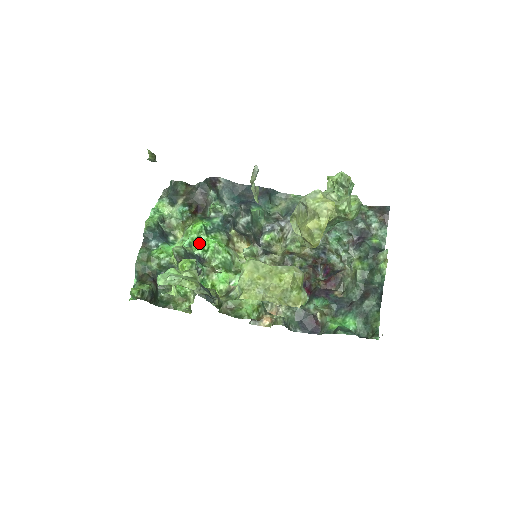
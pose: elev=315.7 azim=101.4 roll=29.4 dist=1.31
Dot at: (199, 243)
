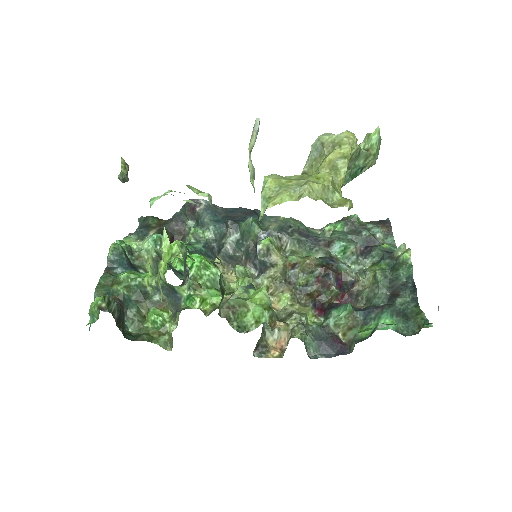
Dot at: (180, 260)
